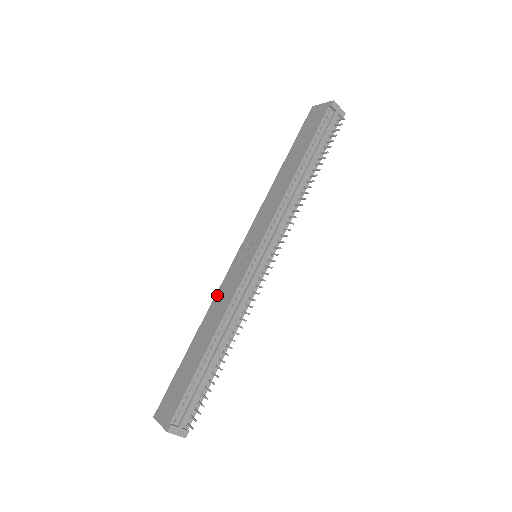
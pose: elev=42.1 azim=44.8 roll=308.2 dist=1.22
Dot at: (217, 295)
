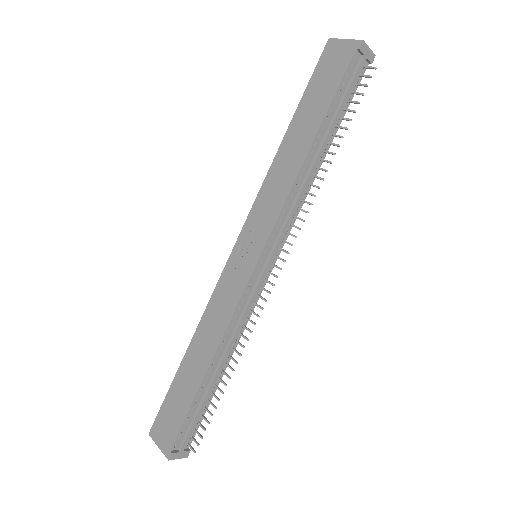
Dot at: (211, 303)
